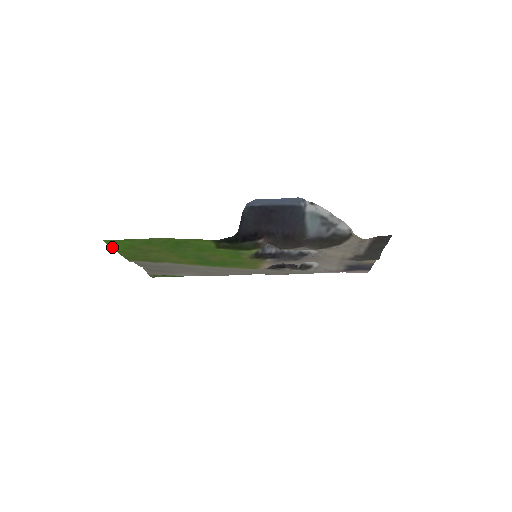
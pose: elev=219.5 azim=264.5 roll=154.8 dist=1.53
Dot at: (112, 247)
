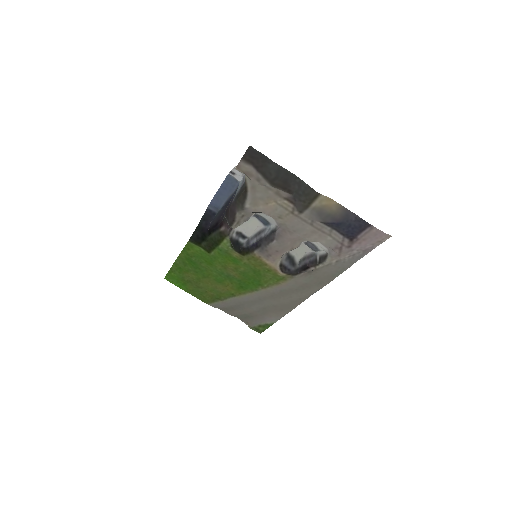
Dot at: (178, 286)
